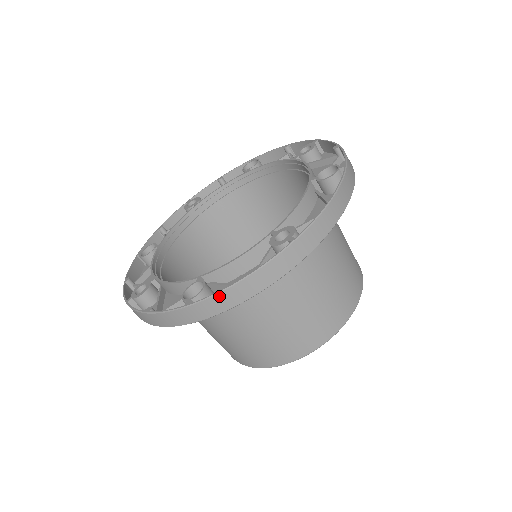
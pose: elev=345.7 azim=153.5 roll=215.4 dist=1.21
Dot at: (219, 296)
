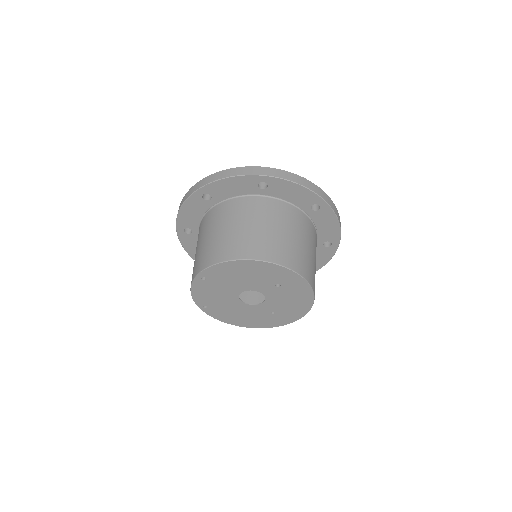
Dot at: (286, 172)
